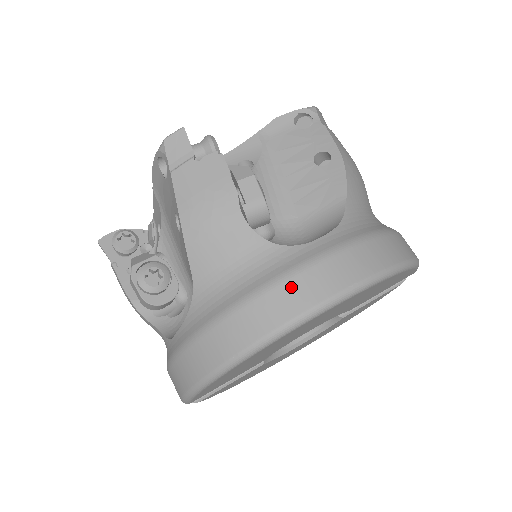
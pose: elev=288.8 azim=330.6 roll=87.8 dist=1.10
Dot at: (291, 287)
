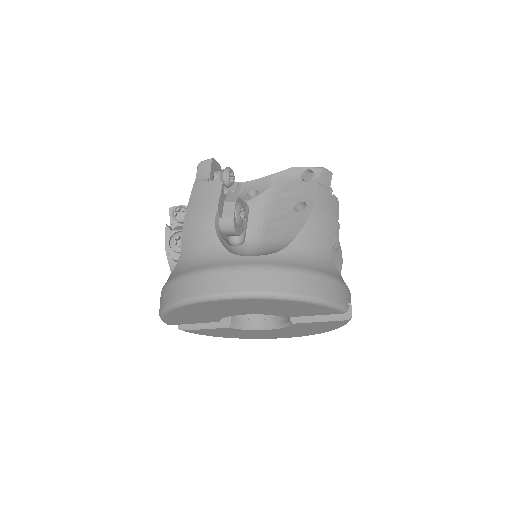
Dot at: (215, 277)
